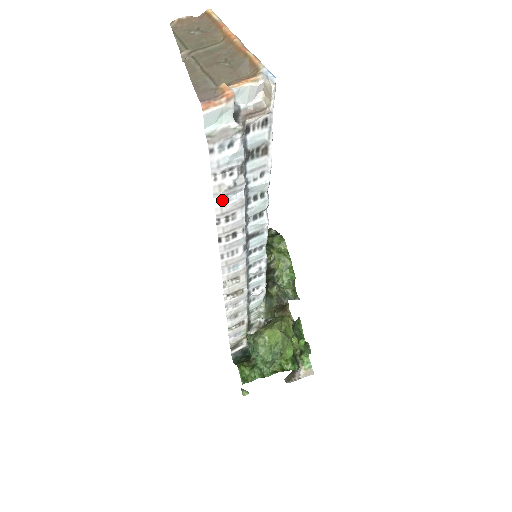
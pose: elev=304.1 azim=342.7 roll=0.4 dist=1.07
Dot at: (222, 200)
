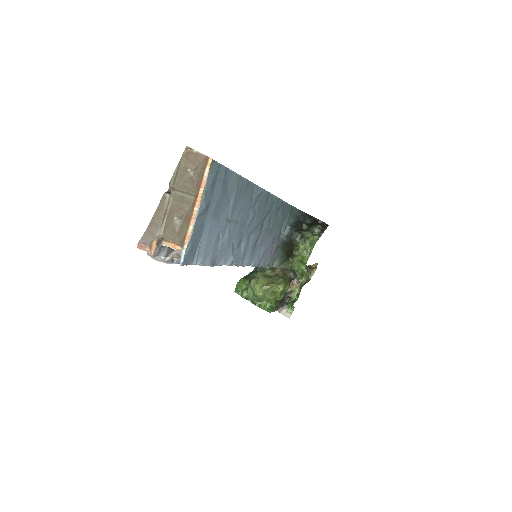
Dot at: occluded
